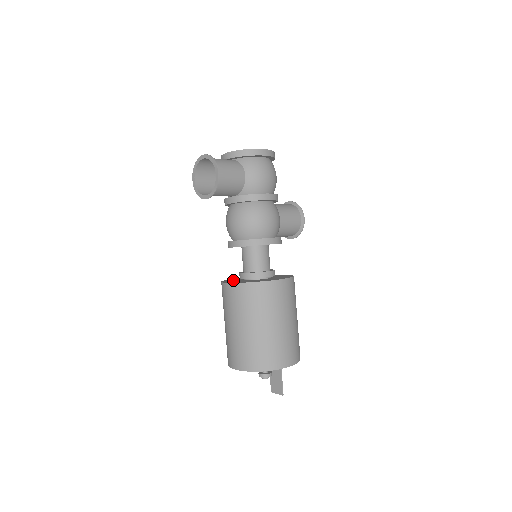
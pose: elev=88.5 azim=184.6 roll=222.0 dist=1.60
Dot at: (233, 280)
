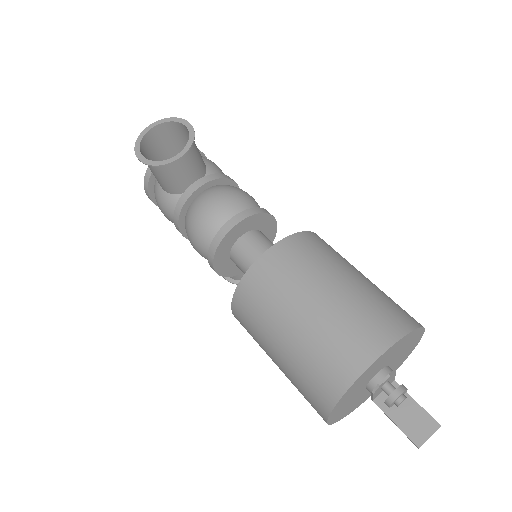
Dot at: occluded
